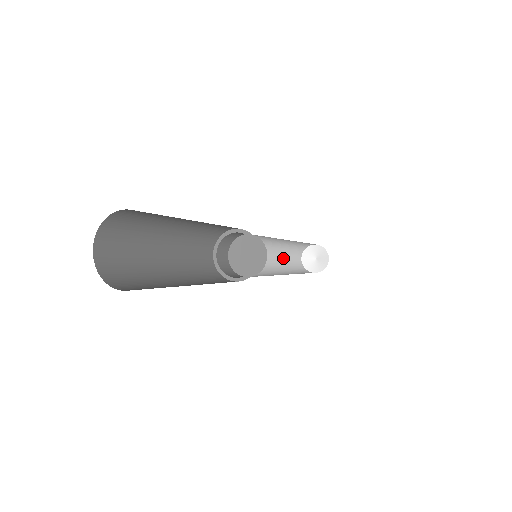
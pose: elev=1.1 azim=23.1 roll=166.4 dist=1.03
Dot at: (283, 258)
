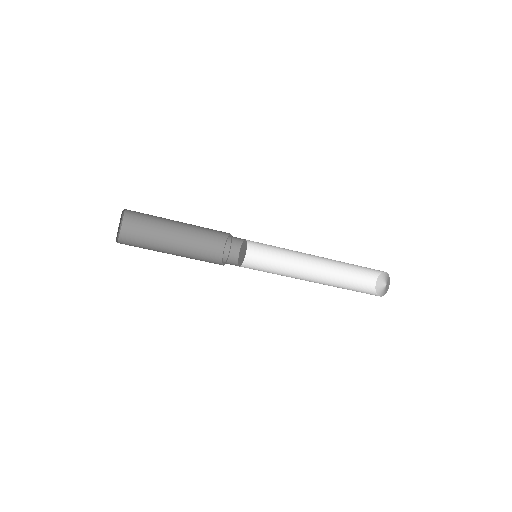
Dot at: occluded
